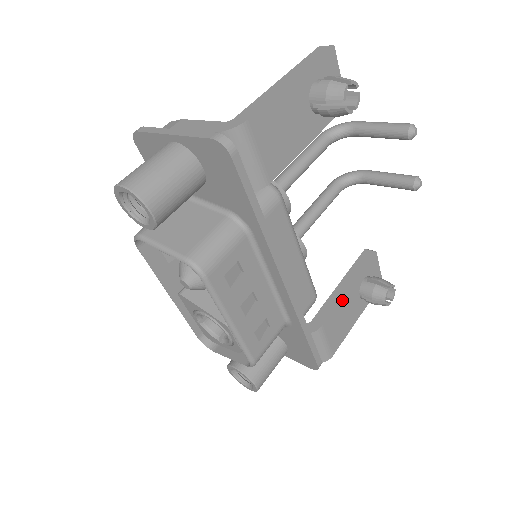
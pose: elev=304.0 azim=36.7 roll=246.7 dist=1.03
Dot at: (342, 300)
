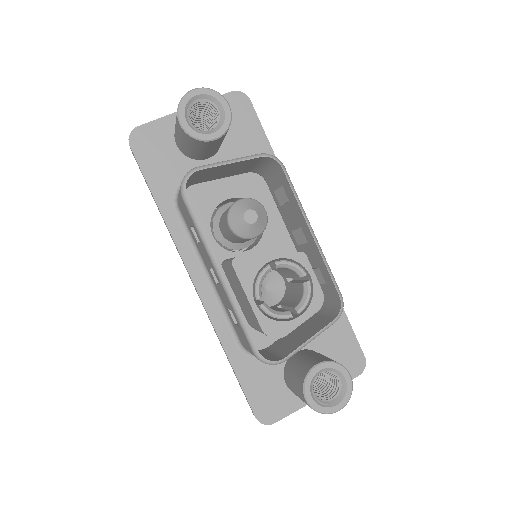
Dot at: occluded
